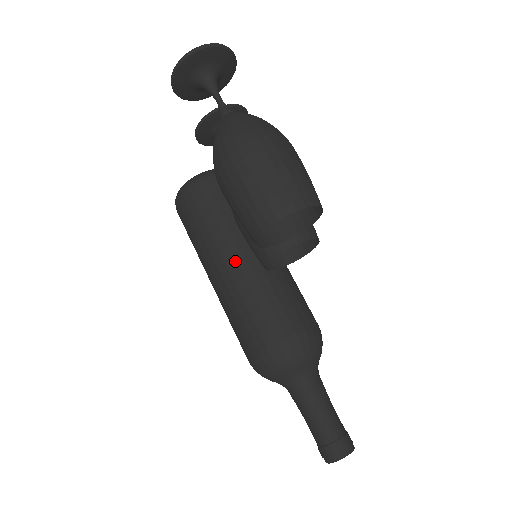
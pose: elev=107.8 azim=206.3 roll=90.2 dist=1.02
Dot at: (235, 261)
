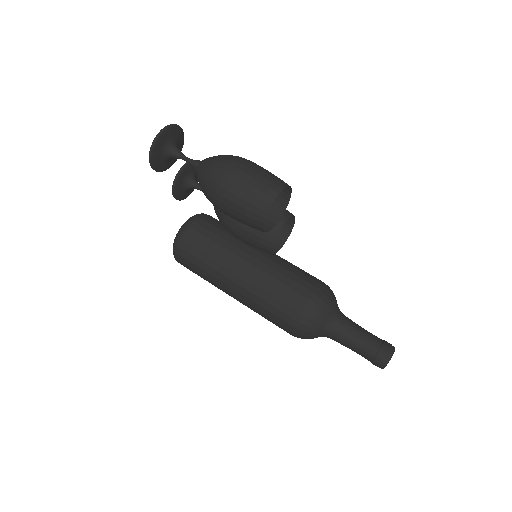
Dot at: (243, 269)
